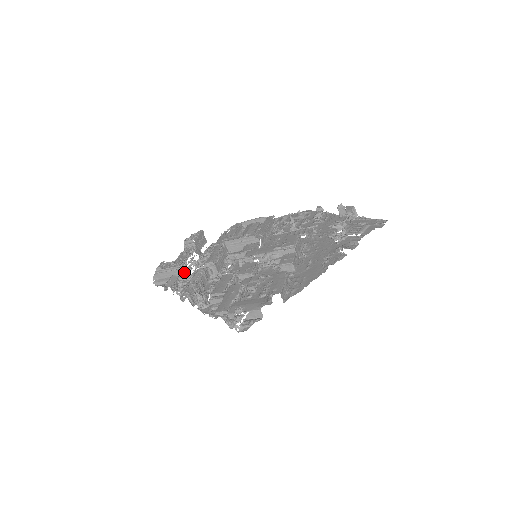
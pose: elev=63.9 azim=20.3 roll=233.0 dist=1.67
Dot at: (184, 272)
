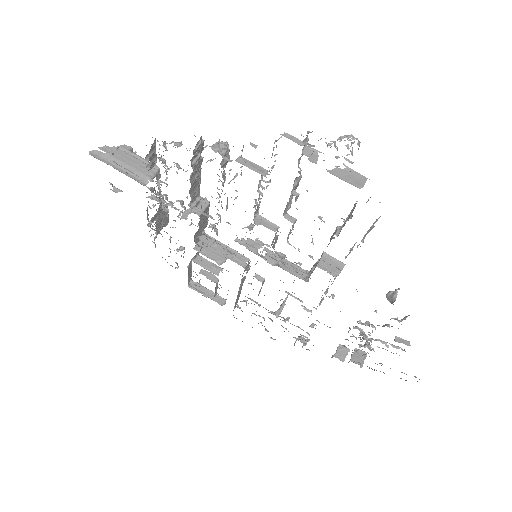
Dot at: occluded
